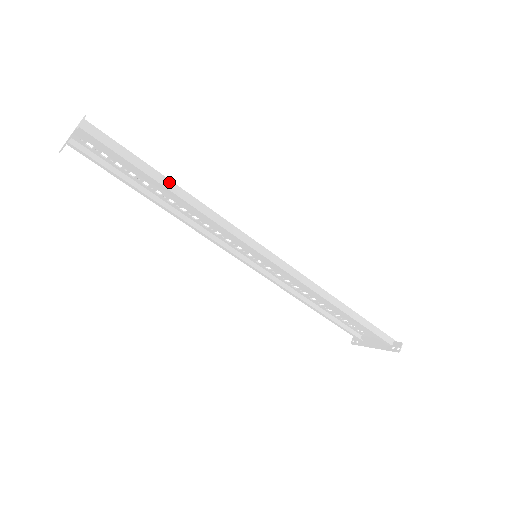
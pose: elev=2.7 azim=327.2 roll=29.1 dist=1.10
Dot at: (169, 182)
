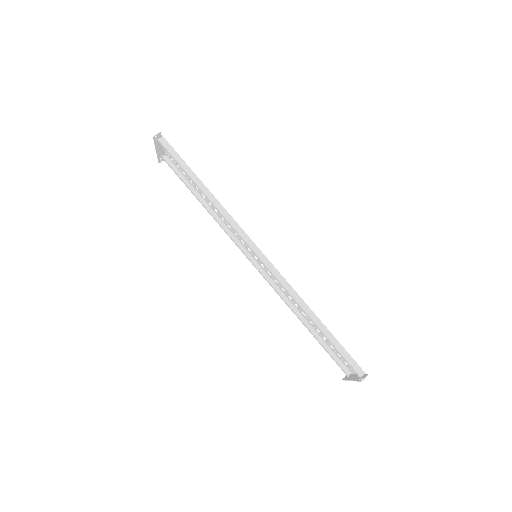
Dot at: (200, 181)
